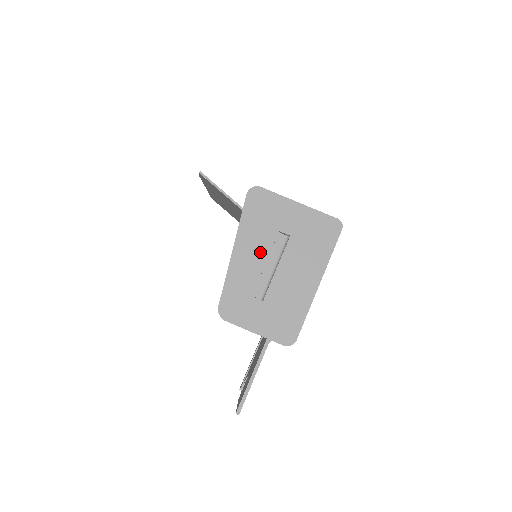
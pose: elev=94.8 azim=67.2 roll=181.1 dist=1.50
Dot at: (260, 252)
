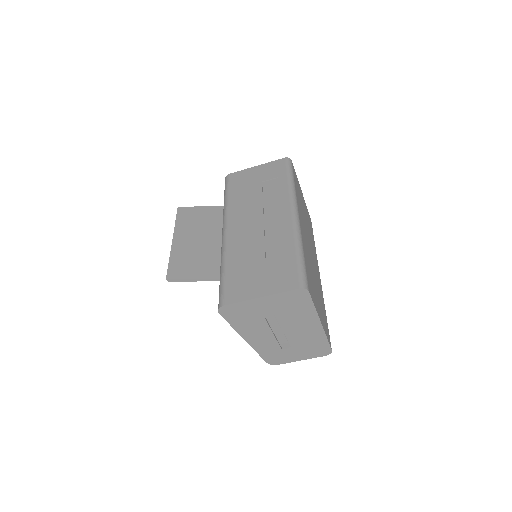
Dot at: (263, 332)
